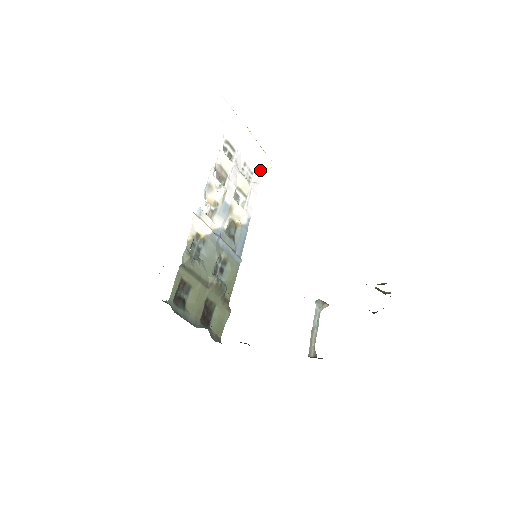
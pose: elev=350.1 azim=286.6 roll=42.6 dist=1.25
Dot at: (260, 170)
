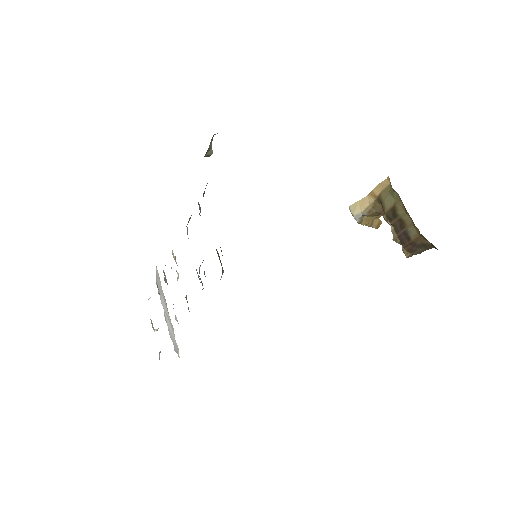
Dot at: (173, 343)
